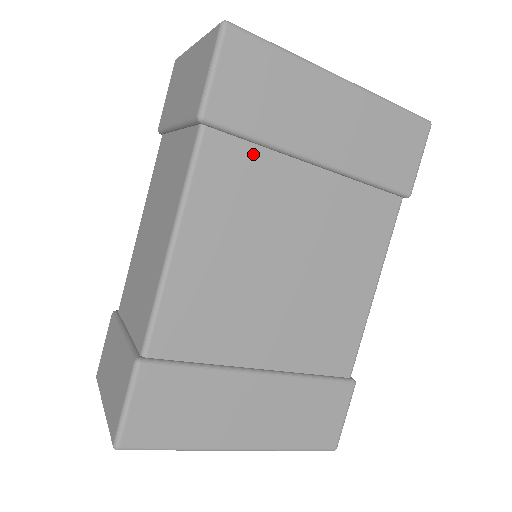
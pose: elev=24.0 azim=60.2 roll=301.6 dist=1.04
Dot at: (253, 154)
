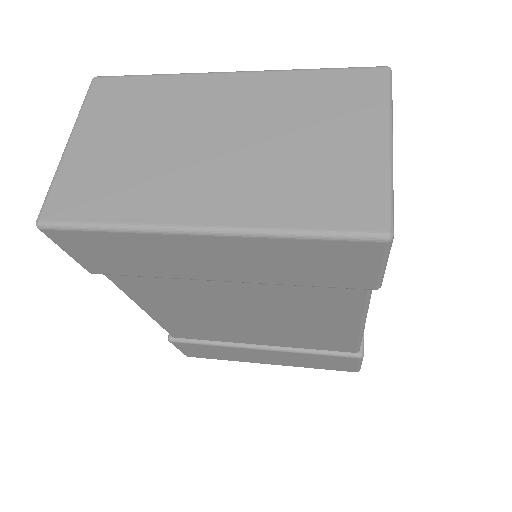
Dot at: (156, 278)
